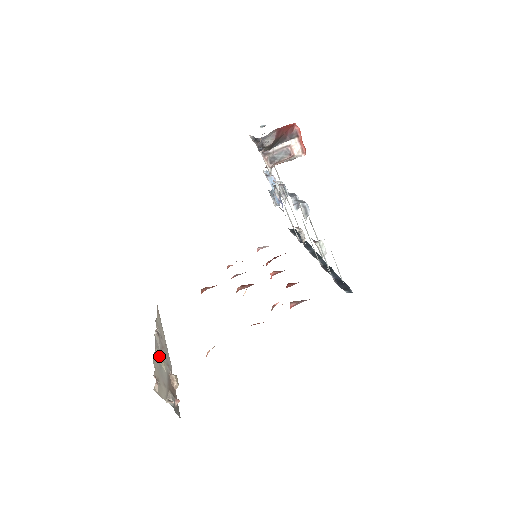
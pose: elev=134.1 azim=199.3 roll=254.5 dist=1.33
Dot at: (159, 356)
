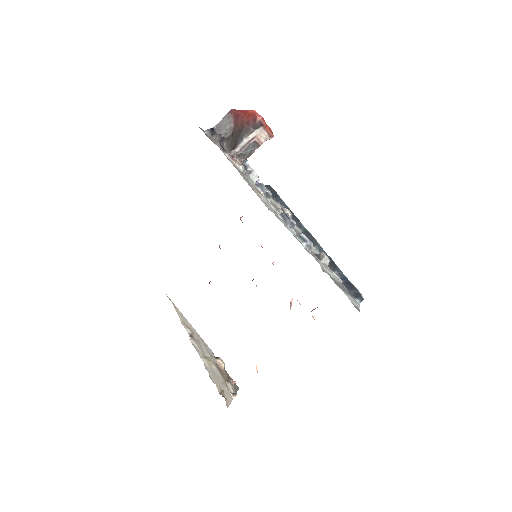
Dot at: (206, 362)
